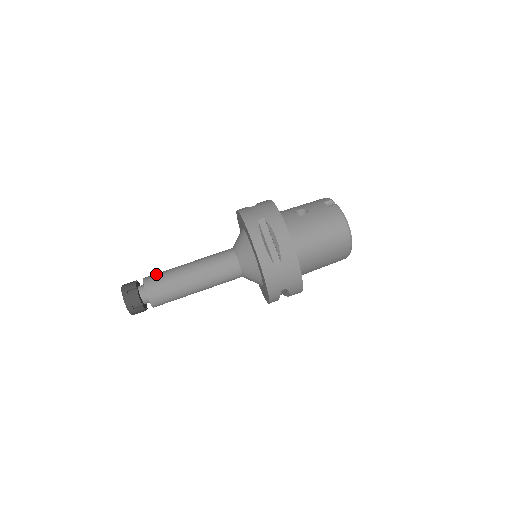
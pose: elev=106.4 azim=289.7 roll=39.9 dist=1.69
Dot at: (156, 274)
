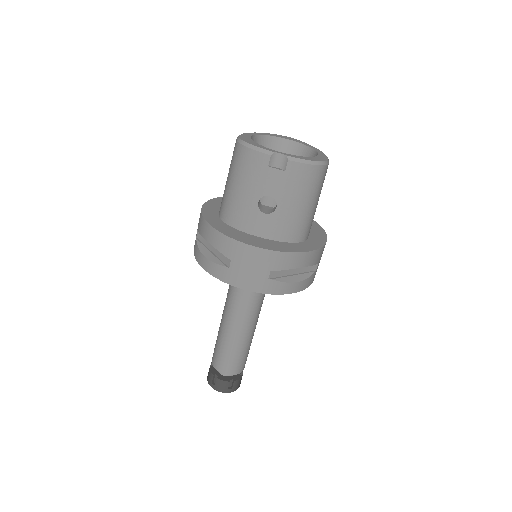
Dot at: (223, 361)
